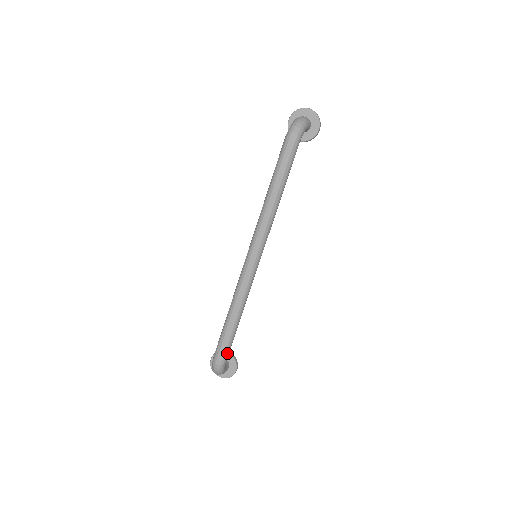
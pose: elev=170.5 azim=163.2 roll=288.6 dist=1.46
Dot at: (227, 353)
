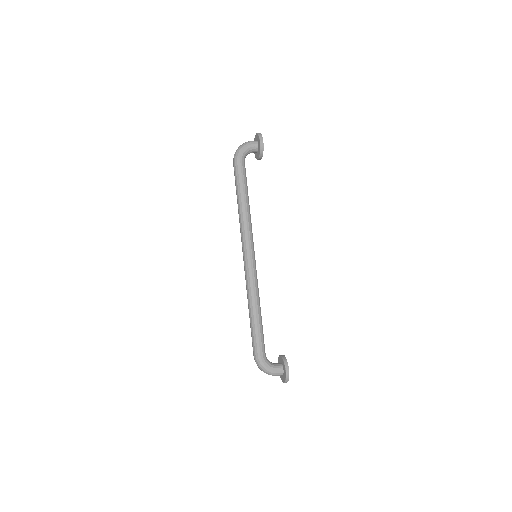
Dot at: (257, 347)
